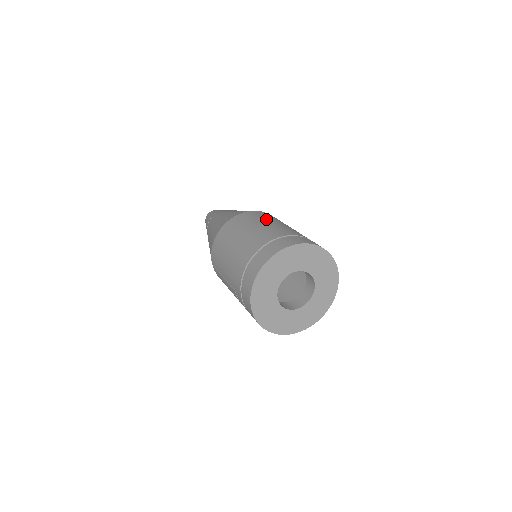
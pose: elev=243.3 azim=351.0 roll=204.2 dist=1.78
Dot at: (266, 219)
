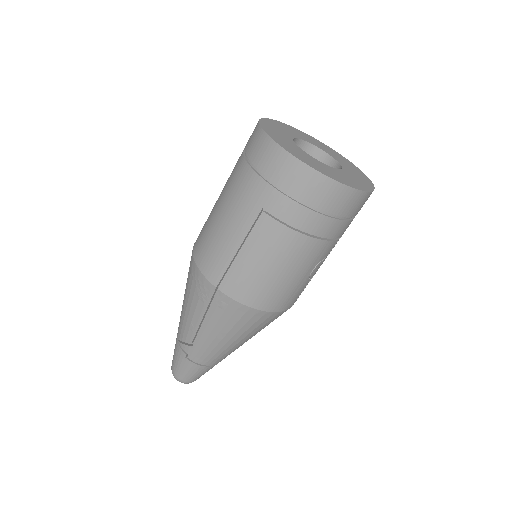
Dot at: occluded
